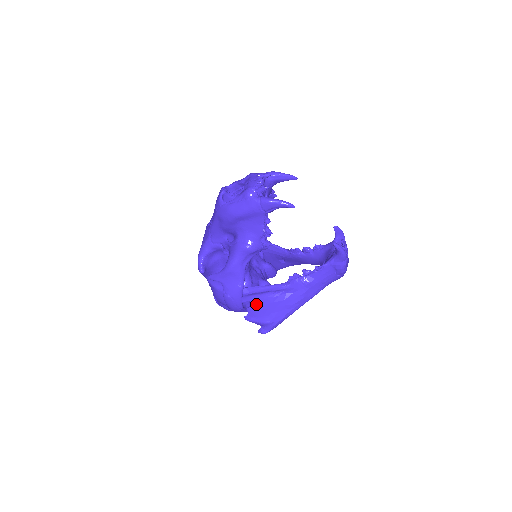
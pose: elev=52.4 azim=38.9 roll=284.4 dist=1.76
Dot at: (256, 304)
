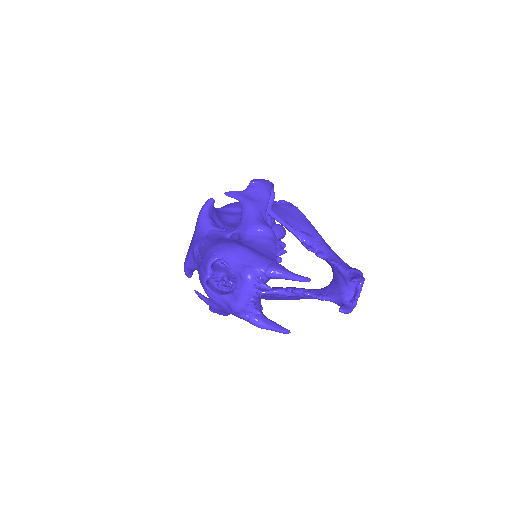
Dot at: occluded
